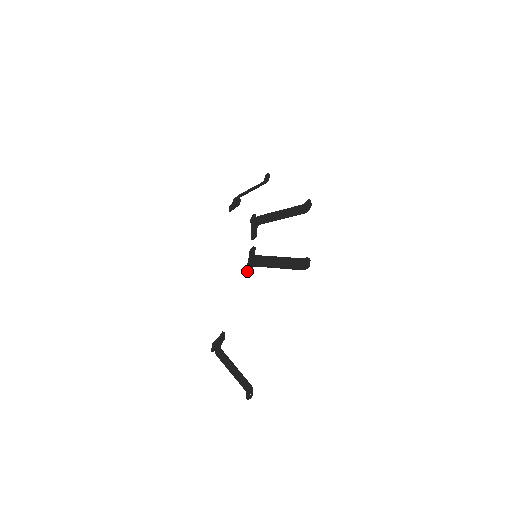
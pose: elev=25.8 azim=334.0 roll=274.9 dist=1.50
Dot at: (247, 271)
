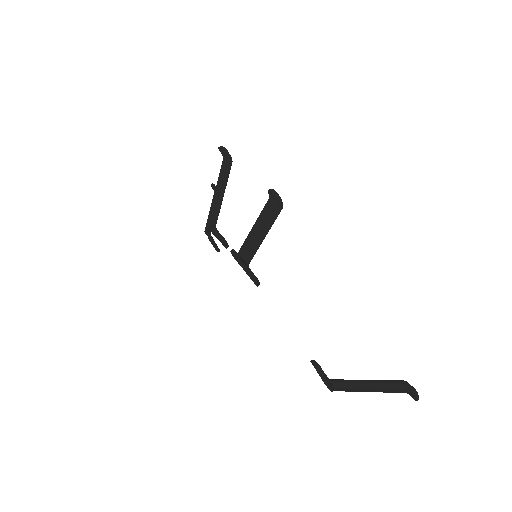
Dot at: occluded
